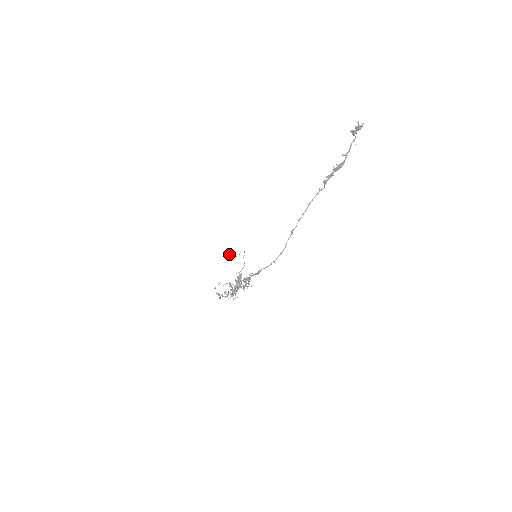
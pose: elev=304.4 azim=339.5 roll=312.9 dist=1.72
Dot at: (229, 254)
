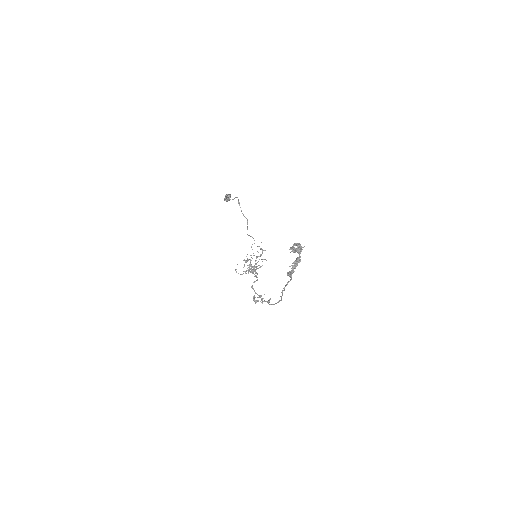
Dot at: (224, 198)
